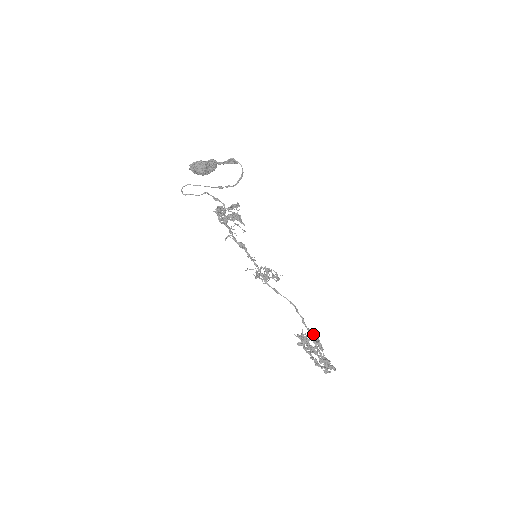
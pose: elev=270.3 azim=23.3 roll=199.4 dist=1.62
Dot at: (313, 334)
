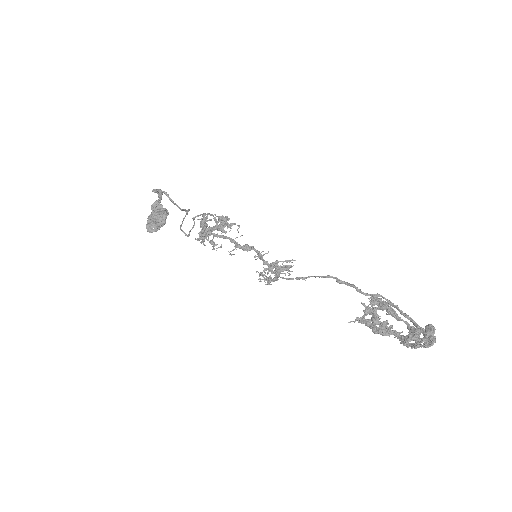
Dot at: (371, 306)
